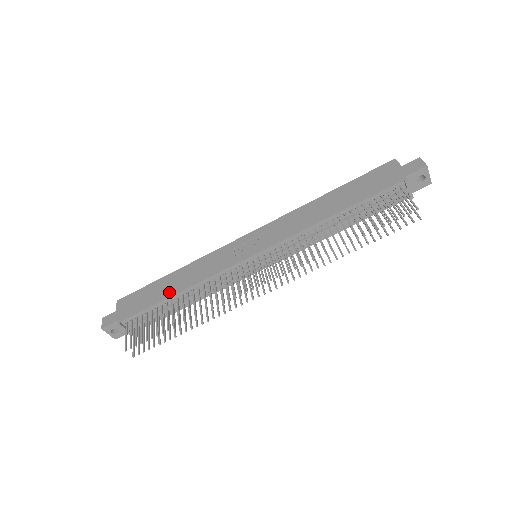
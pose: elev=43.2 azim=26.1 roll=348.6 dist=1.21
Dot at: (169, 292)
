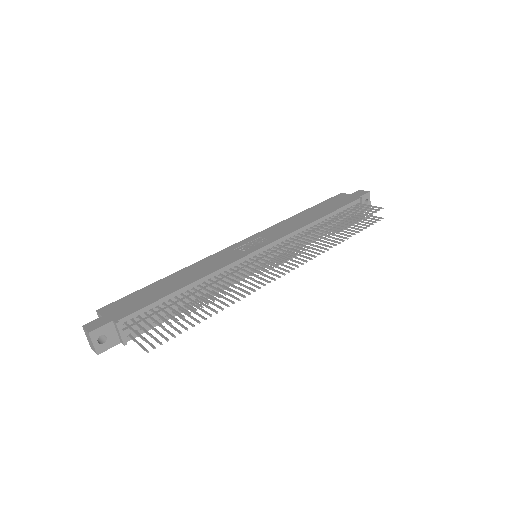
Dot at: (176, 286)
